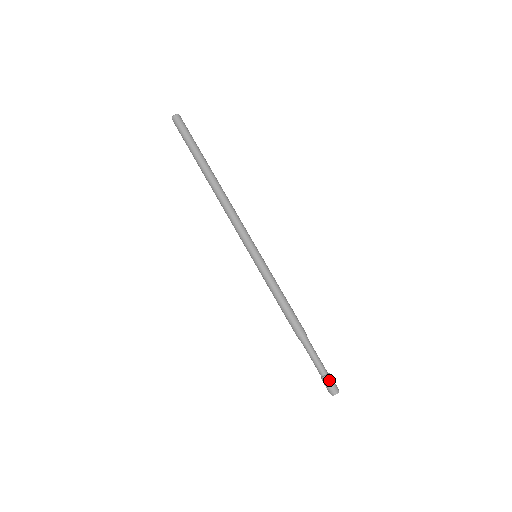
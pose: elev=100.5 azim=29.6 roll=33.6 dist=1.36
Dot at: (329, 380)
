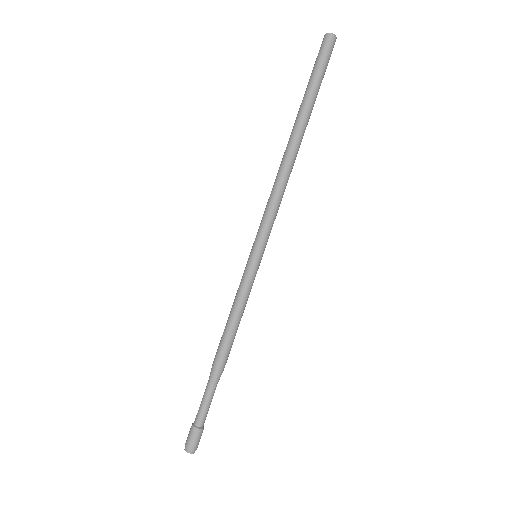
Dot at: (194, 434)
